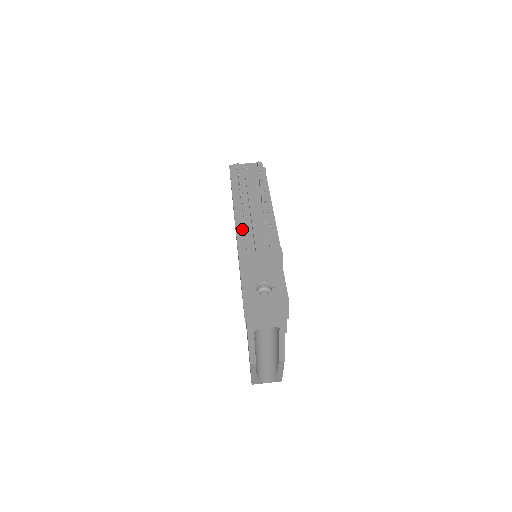
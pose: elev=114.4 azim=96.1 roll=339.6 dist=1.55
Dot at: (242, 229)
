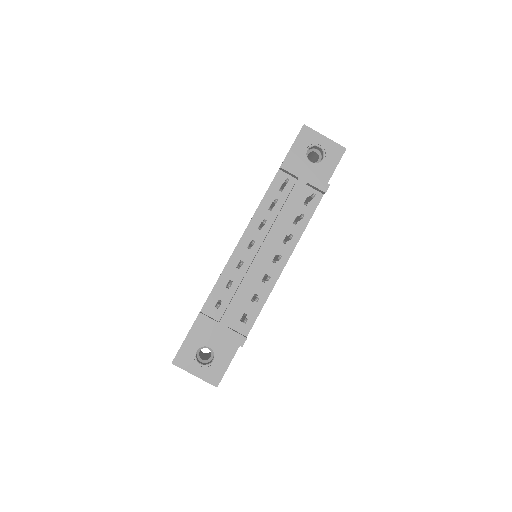
Dot at: (231, 272)
